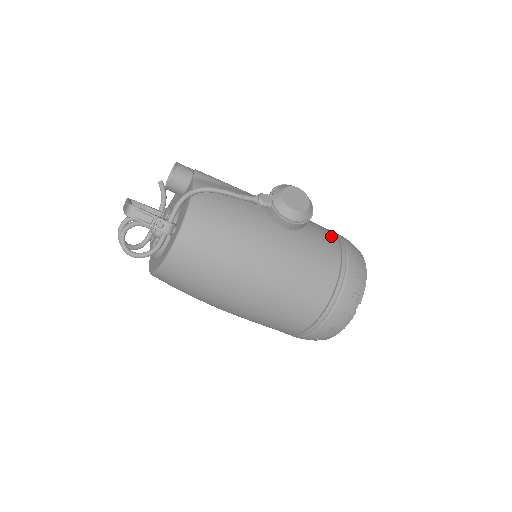
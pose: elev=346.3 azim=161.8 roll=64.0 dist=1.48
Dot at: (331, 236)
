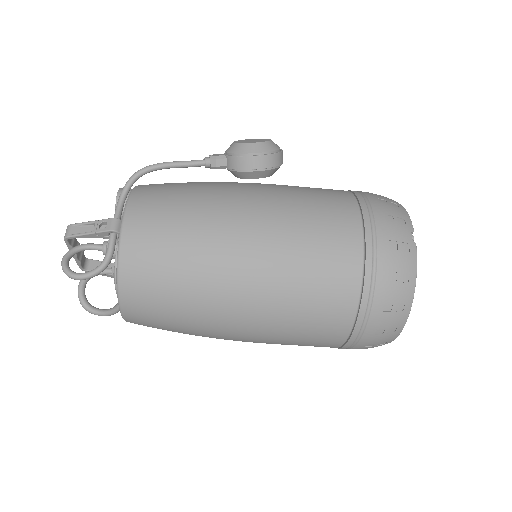
Dot at: occluded
